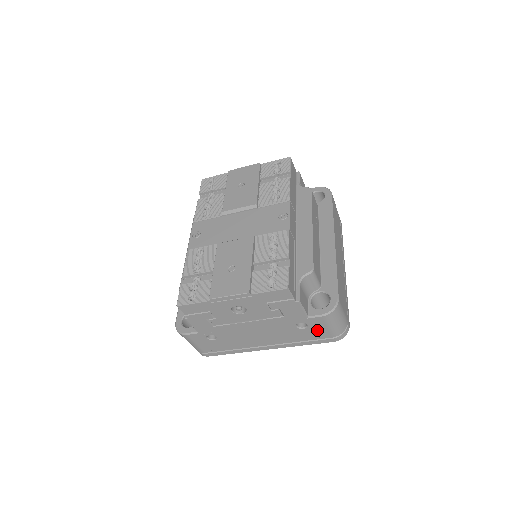
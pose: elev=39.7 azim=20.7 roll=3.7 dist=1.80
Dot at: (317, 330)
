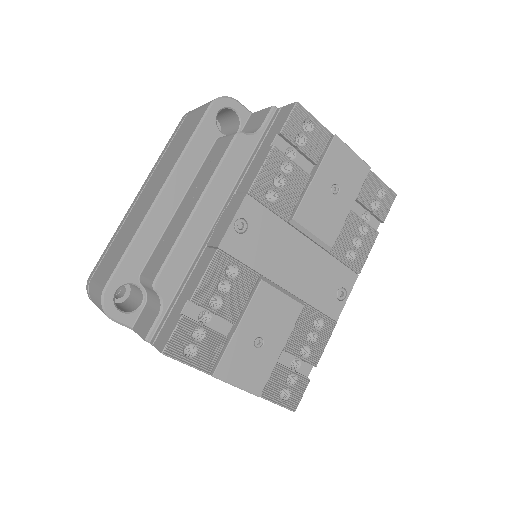
Dot at: occluded
